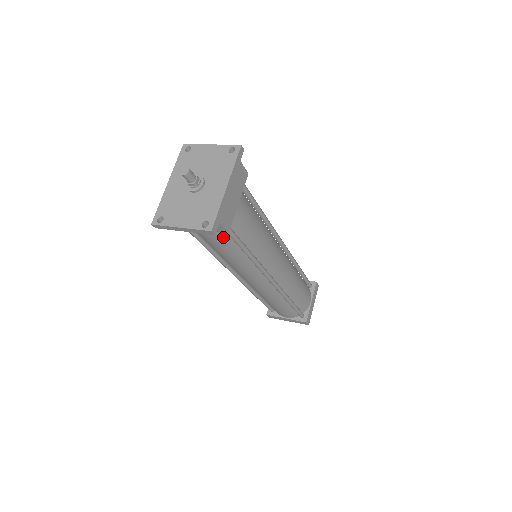
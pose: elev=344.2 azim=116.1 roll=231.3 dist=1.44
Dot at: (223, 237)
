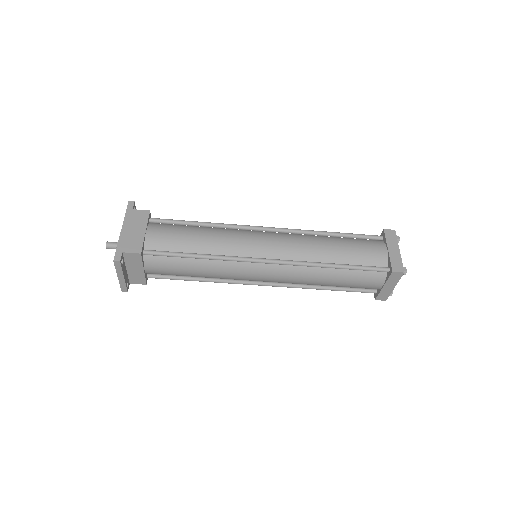
Dot at: (163, 261)
